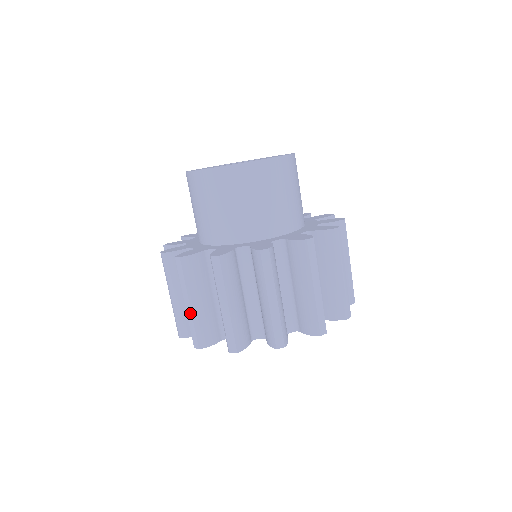
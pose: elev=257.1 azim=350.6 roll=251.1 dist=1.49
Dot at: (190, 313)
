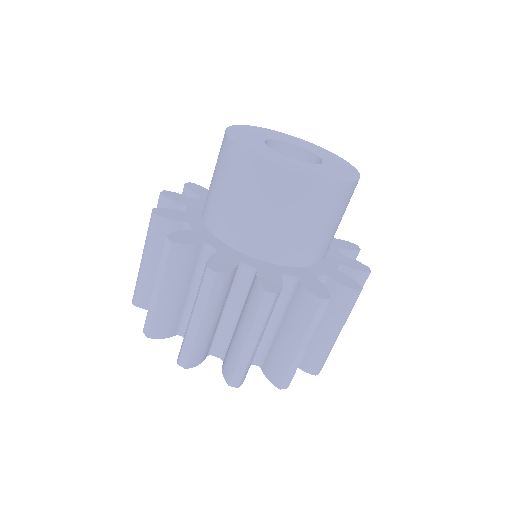
Dot at: (250, 352)
